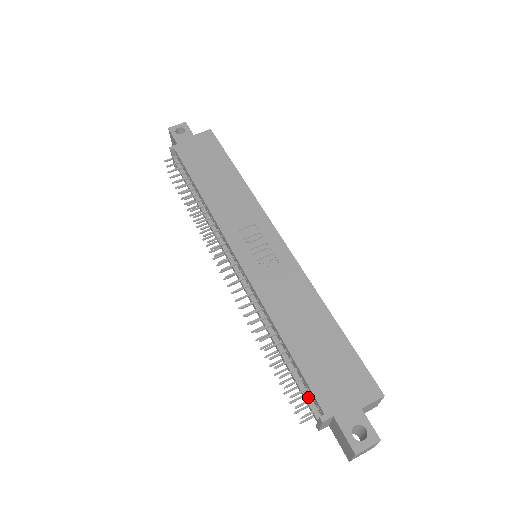
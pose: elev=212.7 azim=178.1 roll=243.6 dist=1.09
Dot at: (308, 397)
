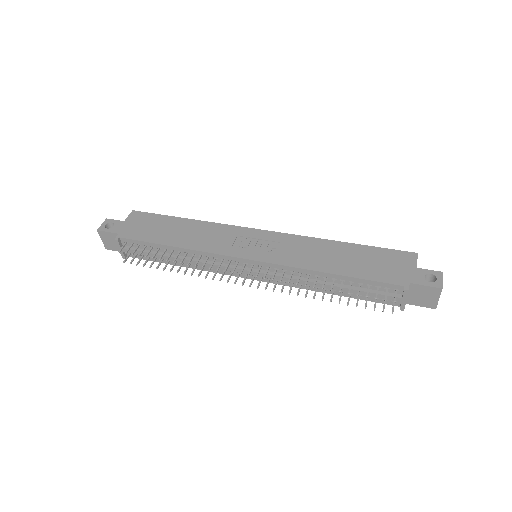
Dot at: (382, 293)
